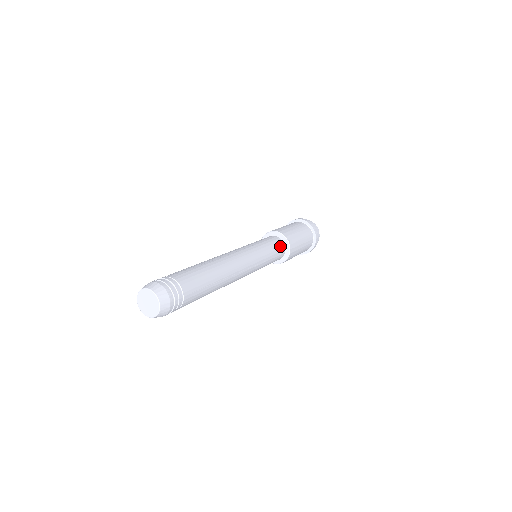
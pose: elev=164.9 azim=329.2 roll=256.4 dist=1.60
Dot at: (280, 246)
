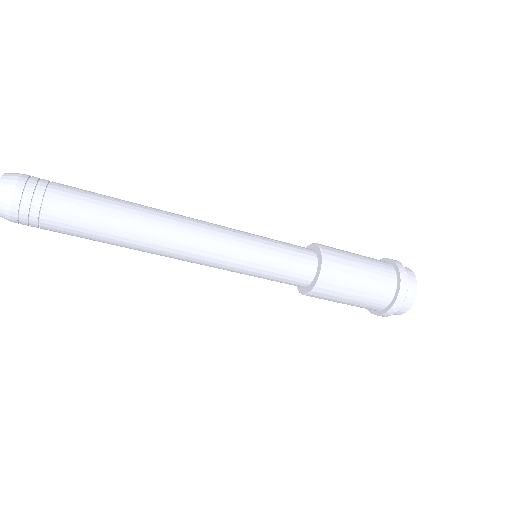
Dot at: (303, 266)
